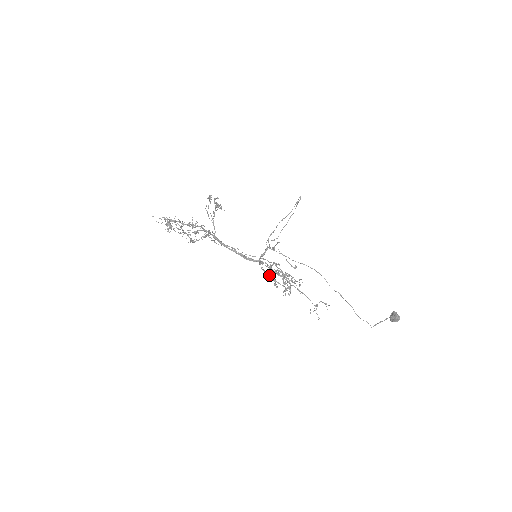
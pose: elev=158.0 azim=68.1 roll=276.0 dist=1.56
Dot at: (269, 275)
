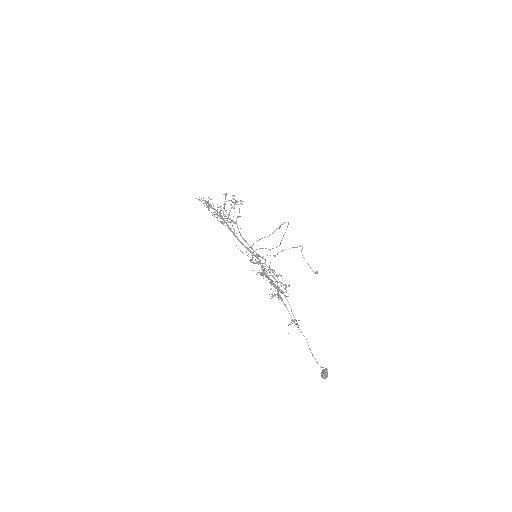
Dot at: (265, 276)
